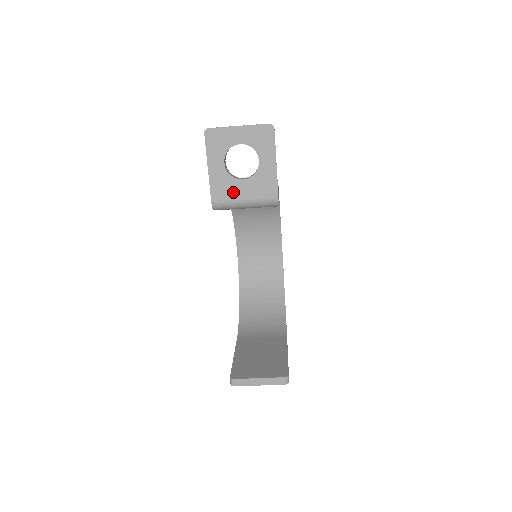
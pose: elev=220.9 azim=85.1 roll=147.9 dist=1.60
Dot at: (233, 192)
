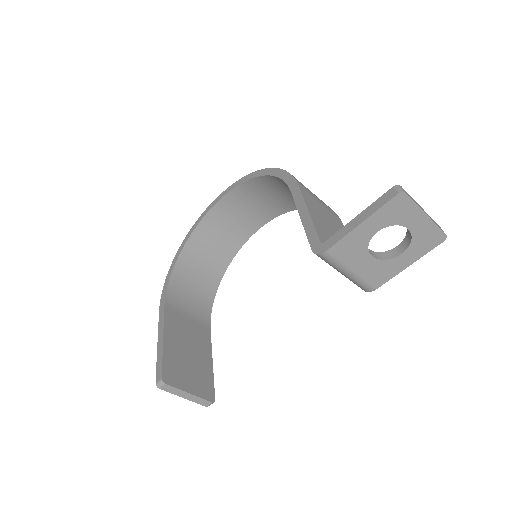
Dot at: (352, 259)
